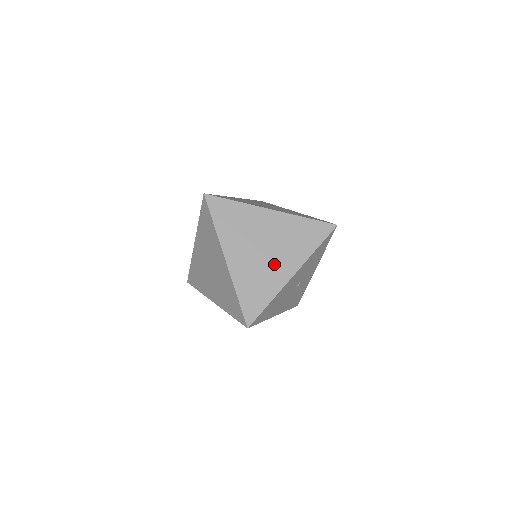
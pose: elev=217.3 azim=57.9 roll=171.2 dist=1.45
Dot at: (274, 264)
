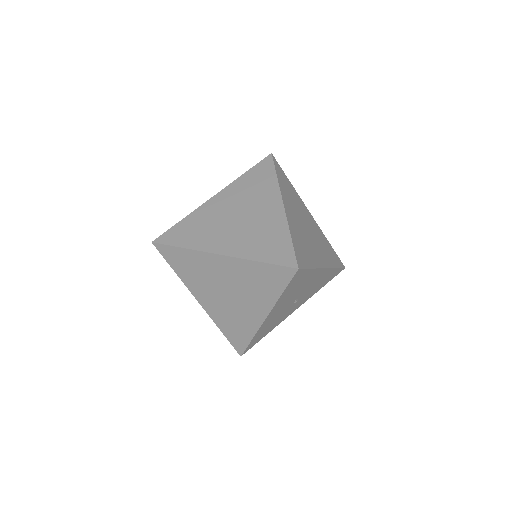
Dot at: (313, 246)
